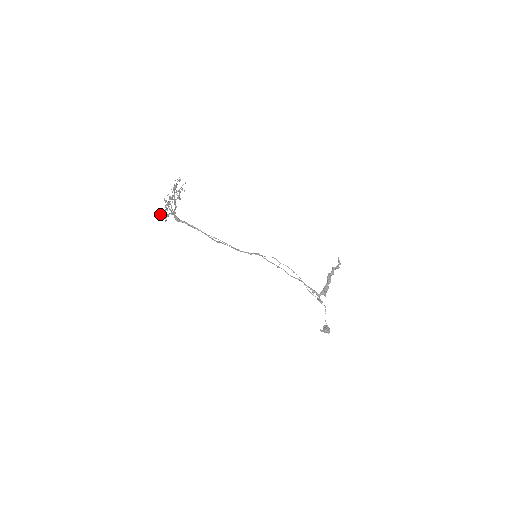
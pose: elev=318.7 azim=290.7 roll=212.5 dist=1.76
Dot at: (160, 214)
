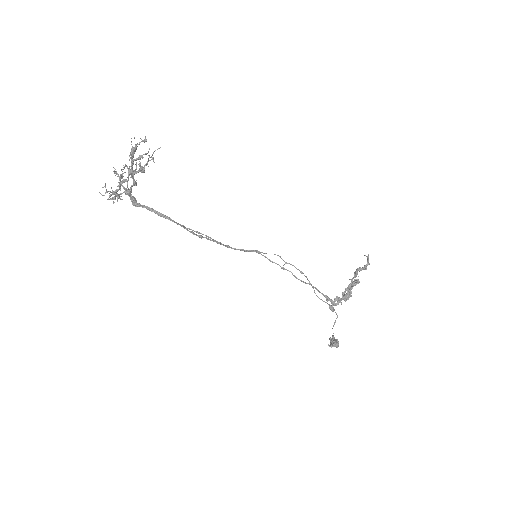
Dot at: occluded
